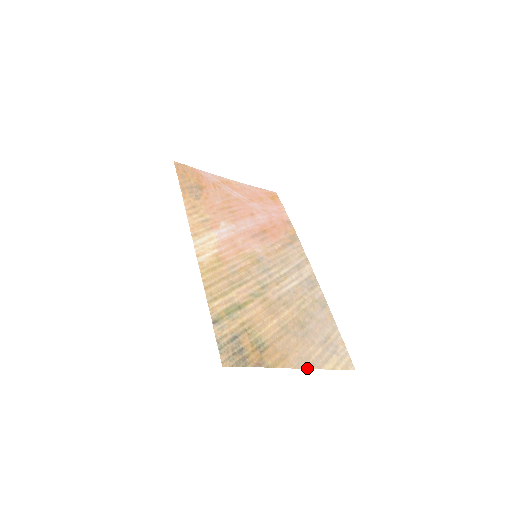
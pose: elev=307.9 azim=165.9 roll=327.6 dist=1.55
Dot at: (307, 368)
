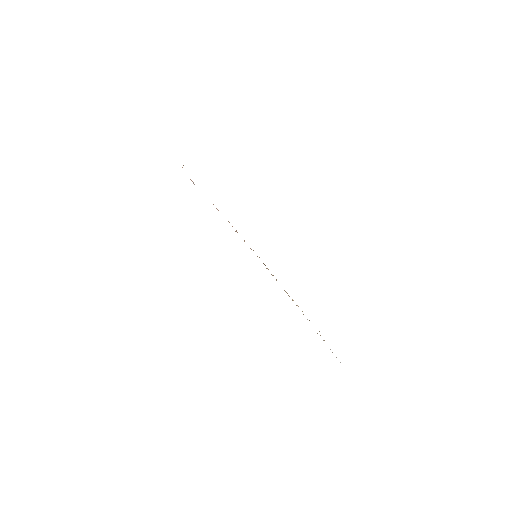
Dot at: occluded
